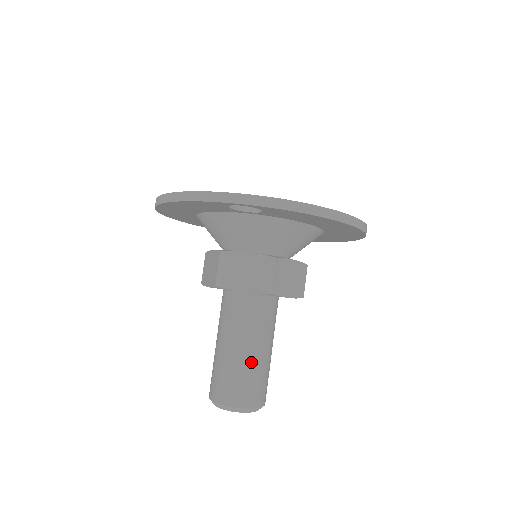
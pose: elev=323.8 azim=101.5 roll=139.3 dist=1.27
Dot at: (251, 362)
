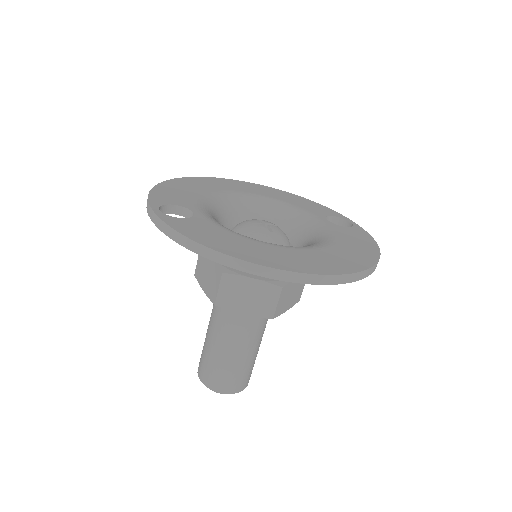
Dot at: (215, 353)
